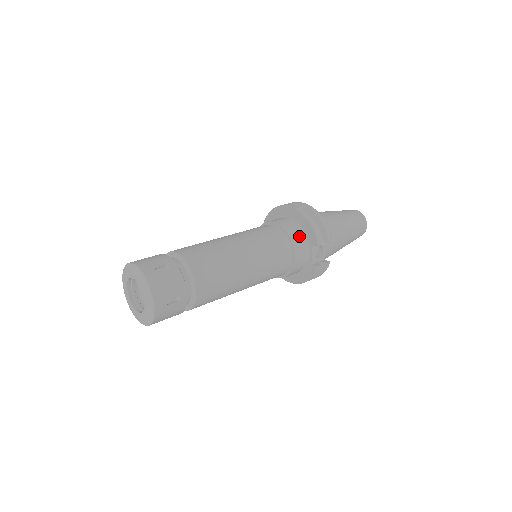
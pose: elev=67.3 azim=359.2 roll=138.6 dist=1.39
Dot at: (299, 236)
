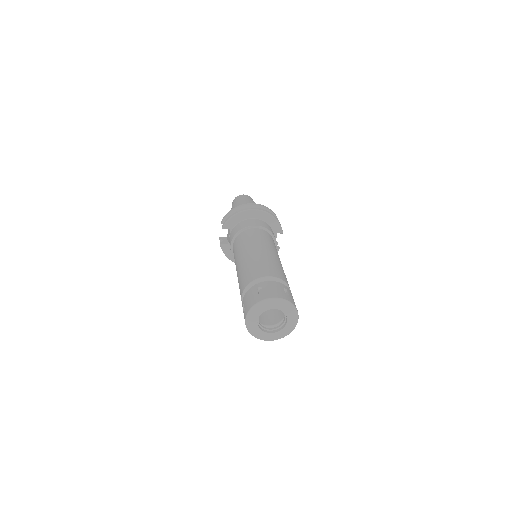
Dot at: (272, 231)
